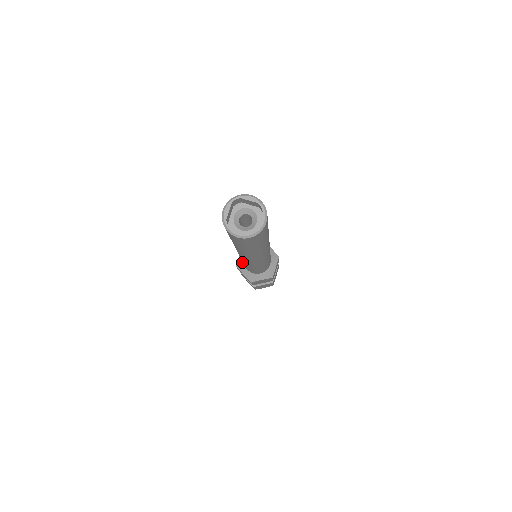
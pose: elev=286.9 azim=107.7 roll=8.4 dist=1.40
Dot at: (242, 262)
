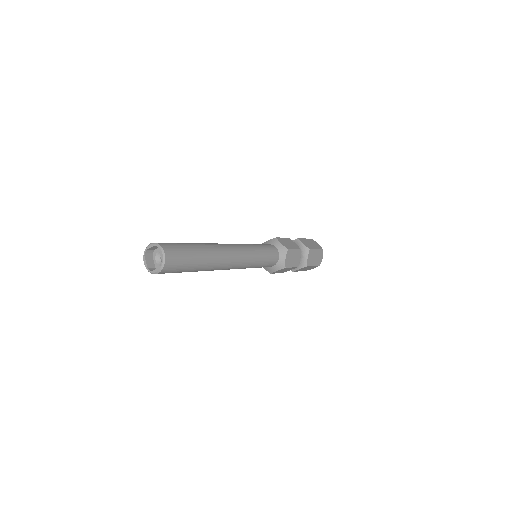
Dot at: occluded
